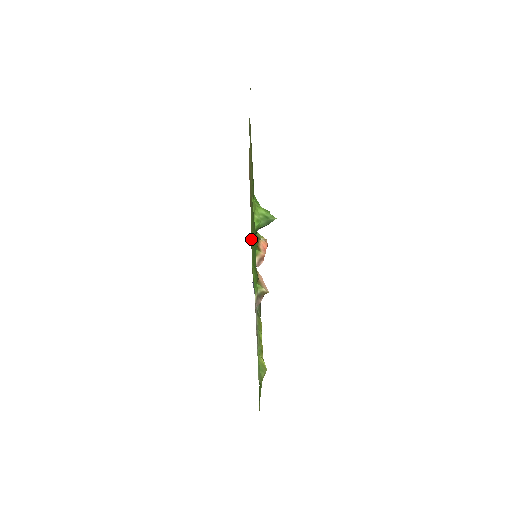
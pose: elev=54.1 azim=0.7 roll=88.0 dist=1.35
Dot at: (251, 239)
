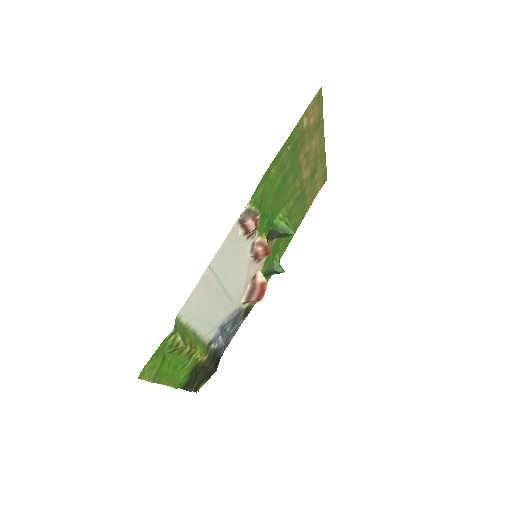
Dot at: (279, 161)
